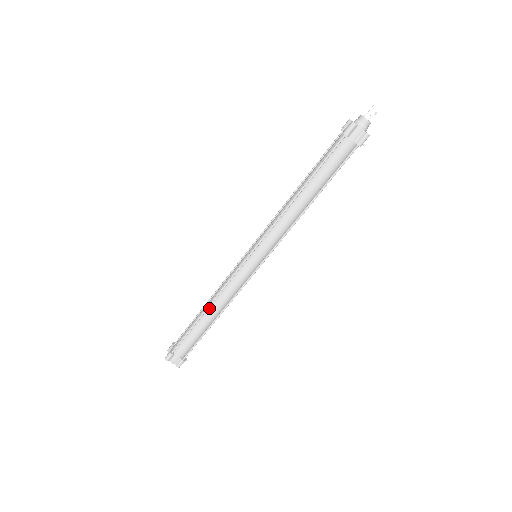
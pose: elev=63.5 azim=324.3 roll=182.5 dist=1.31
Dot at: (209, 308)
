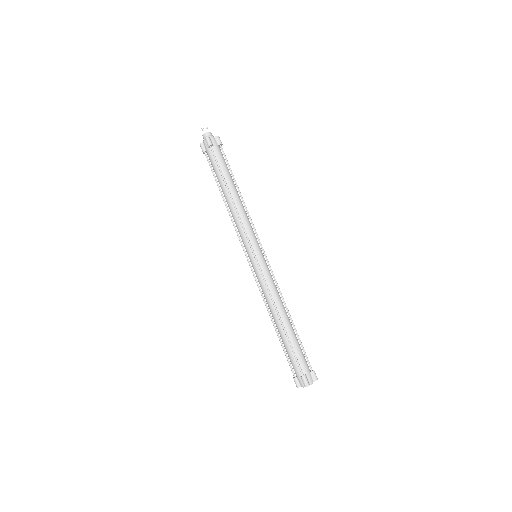
Dot at: (279, 316)
